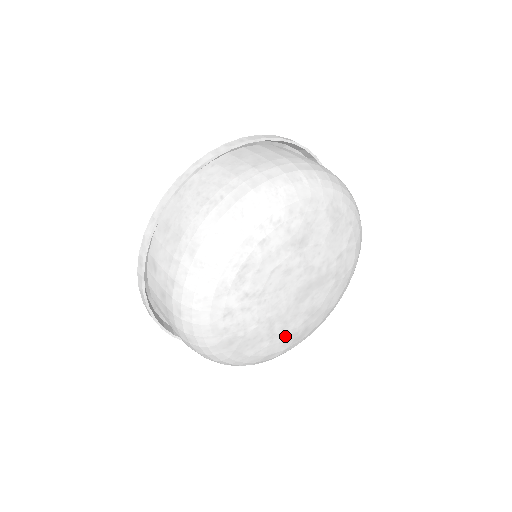
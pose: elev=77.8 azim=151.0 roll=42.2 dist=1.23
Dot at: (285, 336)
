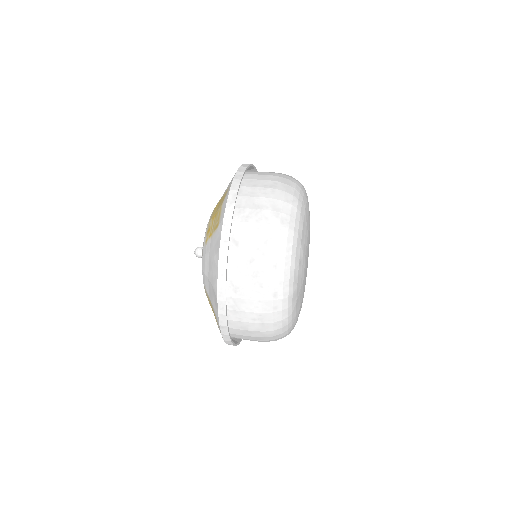
Dot at: occluded
